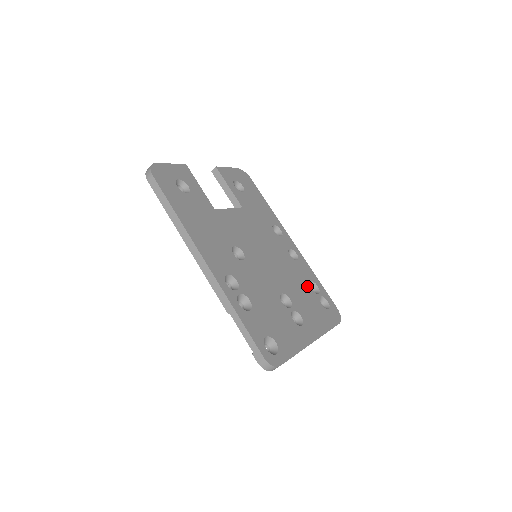
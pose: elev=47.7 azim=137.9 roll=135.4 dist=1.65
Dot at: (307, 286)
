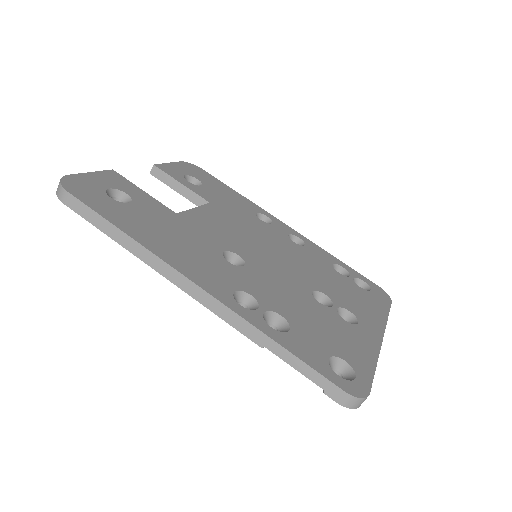
Dot at: (333, 271)
